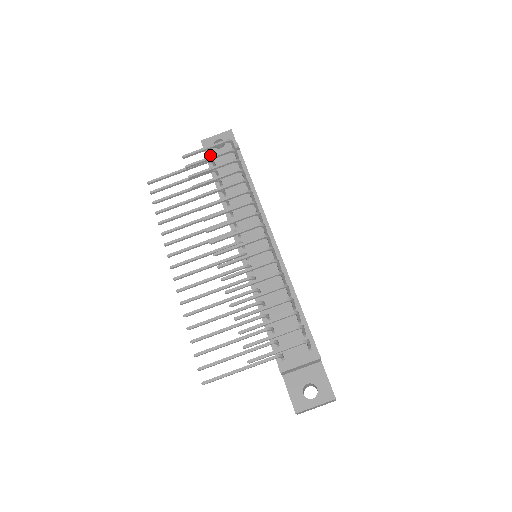
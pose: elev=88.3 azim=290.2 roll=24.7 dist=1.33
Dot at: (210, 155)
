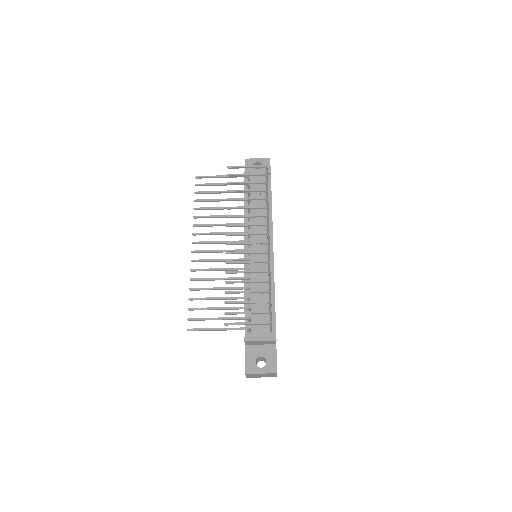
Dot at: (248, 172)
